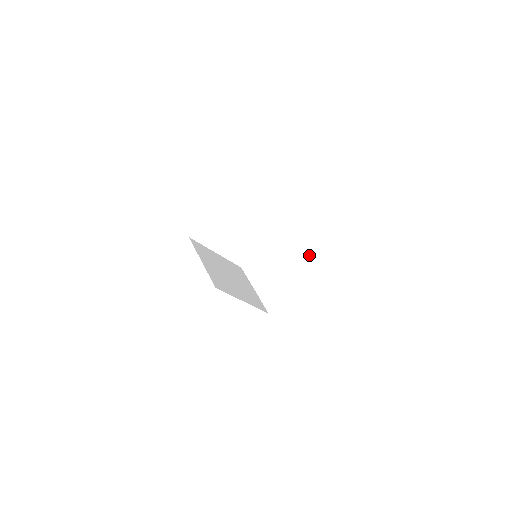
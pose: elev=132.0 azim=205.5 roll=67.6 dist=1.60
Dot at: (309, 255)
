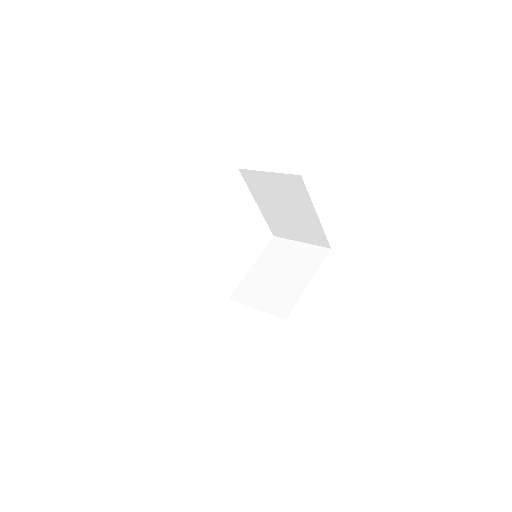
Dot at: (305, 255)
